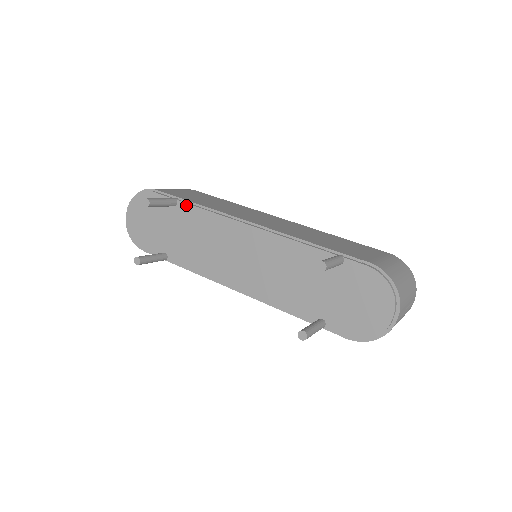
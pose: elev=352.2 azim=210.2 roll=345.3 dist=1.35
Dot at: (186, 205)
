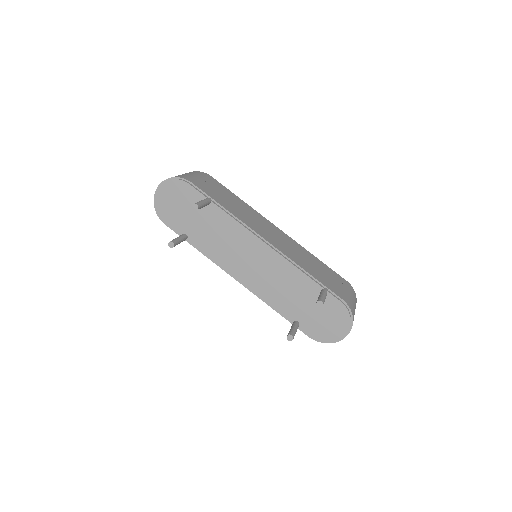
Dot at: (218, 208)
